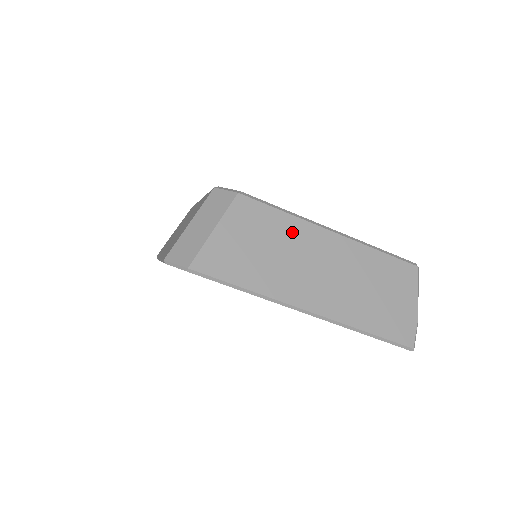
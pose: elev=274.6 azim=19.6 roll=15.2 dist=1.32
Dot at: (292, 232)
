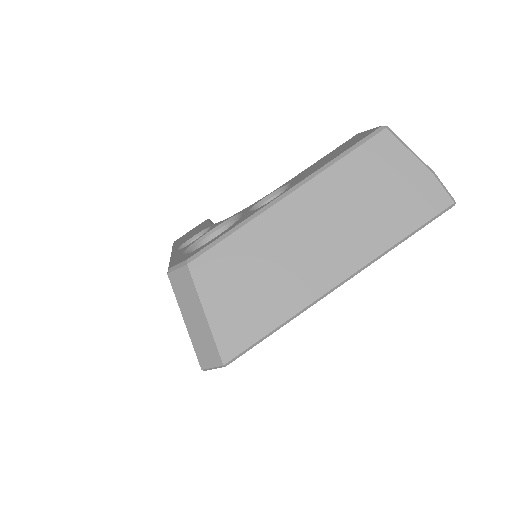
Dot at: (259, 239)
